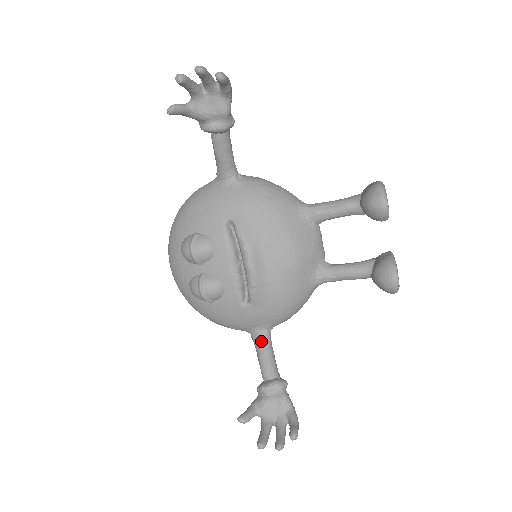
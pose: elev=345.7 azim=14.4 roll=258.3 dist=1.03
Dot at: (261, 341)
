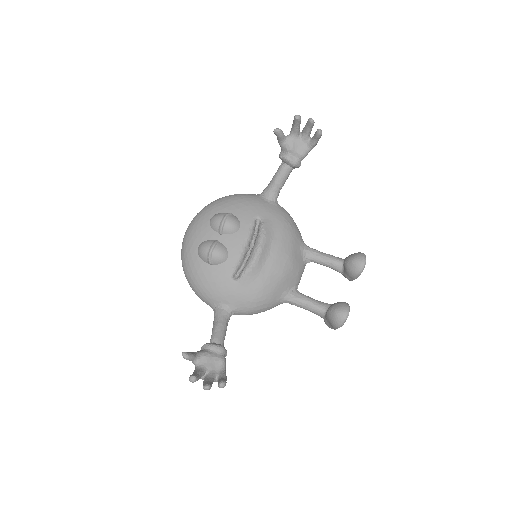
Dot at: (223, 316)
